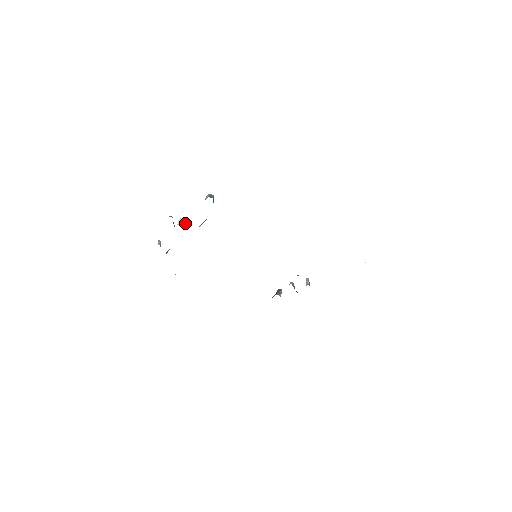
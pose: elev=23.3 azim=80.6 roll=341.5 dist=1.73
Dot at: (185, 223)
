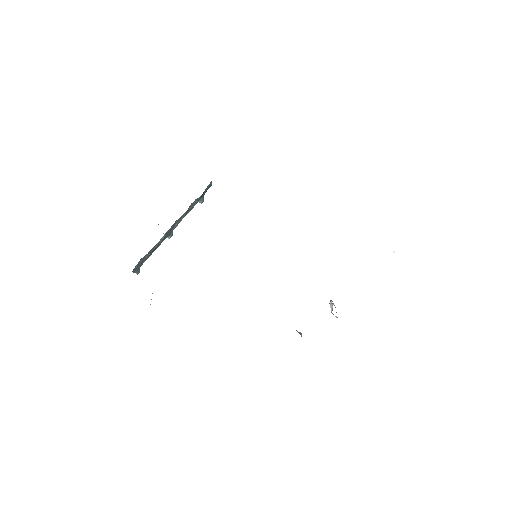
Dot at: occluded
